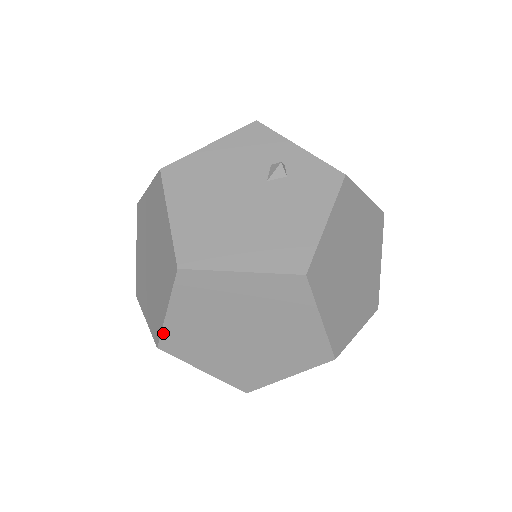
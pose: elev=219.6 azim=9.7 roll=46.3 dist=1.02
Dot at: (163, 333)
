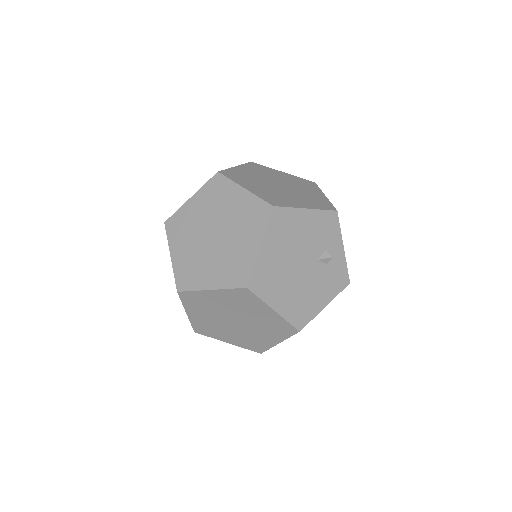
Dot at: (192, 292)
